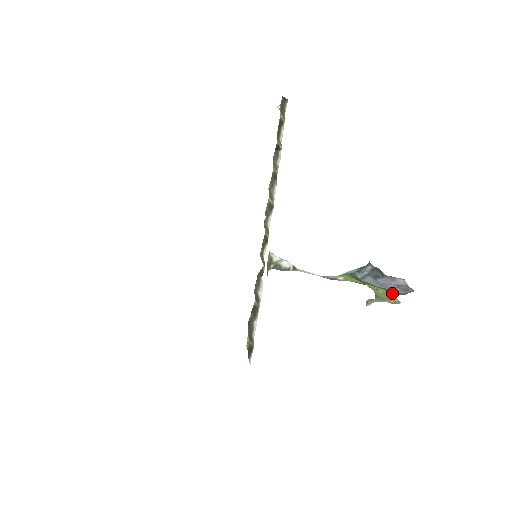
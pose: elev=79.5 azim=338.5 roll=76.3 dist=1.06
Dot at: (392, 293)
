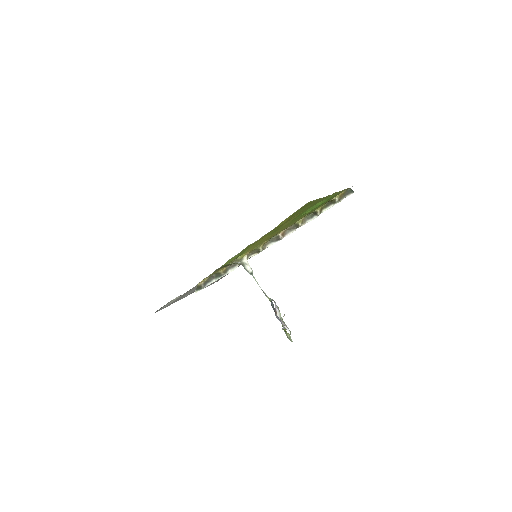
Dot at: (286, 331)
